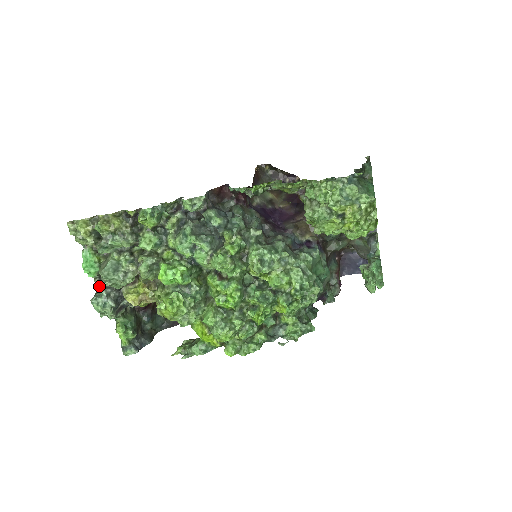
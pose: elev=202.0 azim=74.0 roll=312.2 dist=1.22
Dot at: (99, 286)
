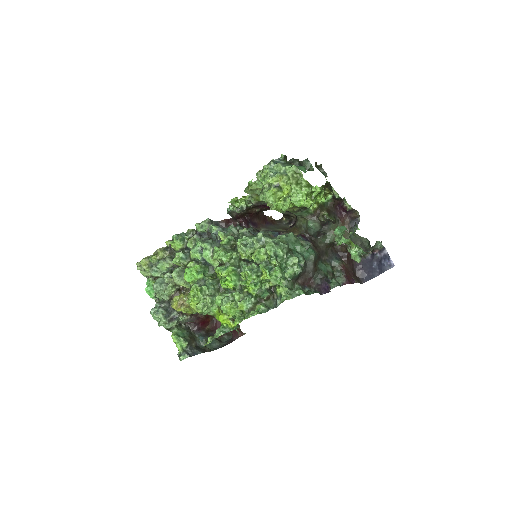
Dot at: occluded
